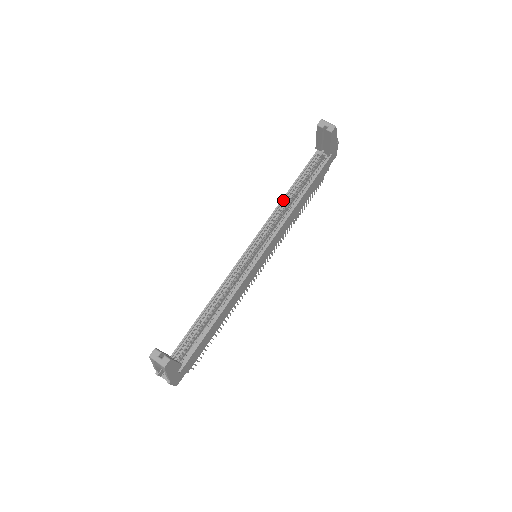
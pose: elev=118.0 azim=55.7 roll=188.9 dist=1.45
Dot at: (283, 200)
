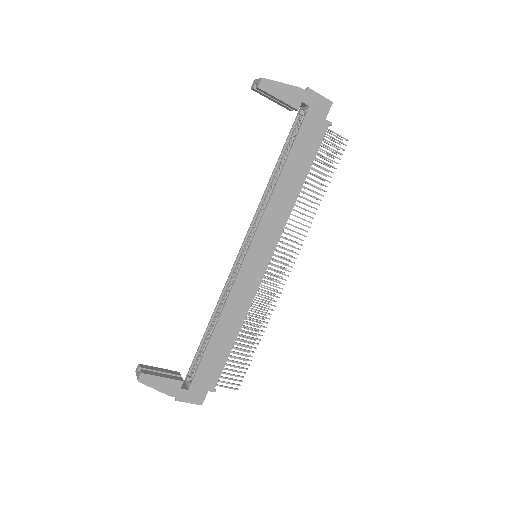
Dot at: (269, 185)
